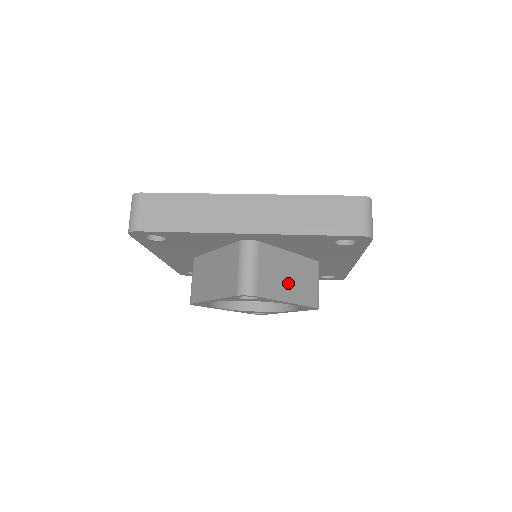
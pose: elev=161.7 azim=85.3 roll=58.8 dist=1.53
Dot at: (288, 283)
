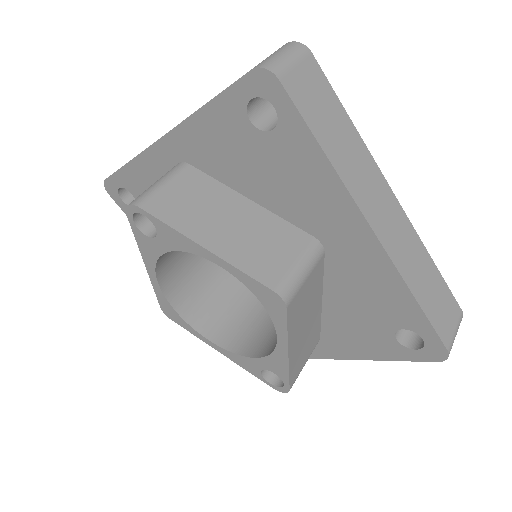
Dot at: (218, 226)
